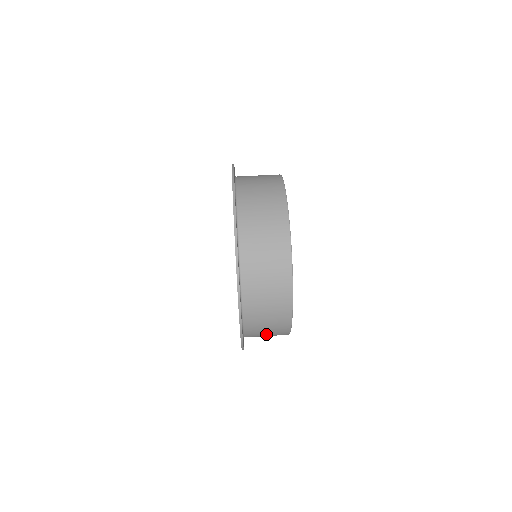
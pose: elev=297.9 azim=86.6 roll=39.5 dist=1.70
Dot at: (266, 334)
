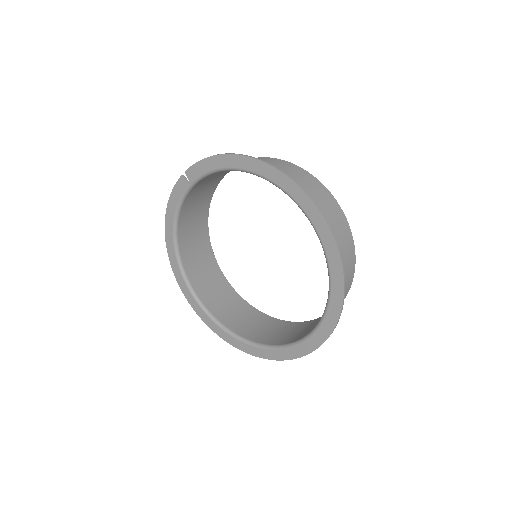
Dot at: occluded
